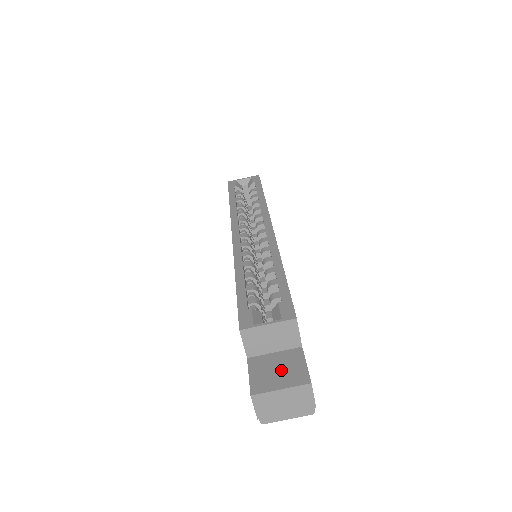
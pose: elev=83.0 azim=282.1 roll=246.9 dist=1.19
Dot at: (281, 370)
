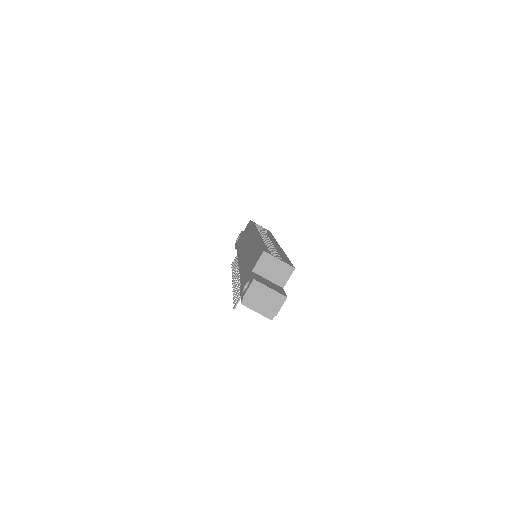
Dot at: (271, 285)
